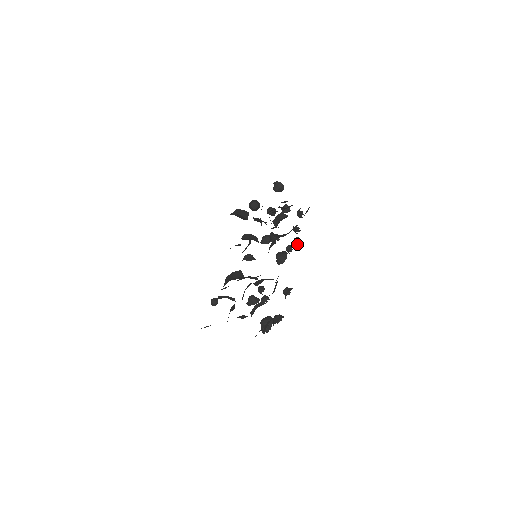
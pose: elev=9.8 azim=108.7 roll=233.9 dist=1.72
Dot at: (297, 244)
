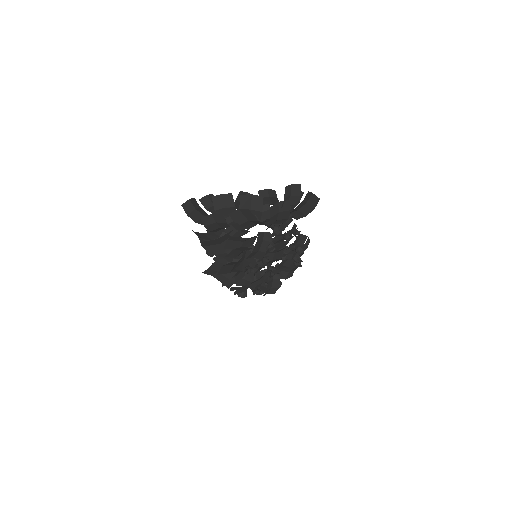
Dot at: (300, 248)
